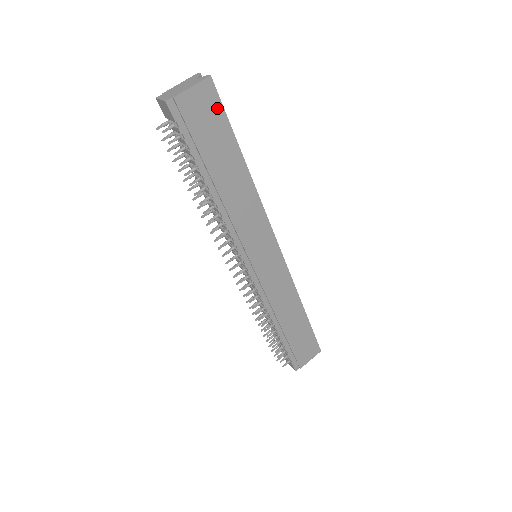
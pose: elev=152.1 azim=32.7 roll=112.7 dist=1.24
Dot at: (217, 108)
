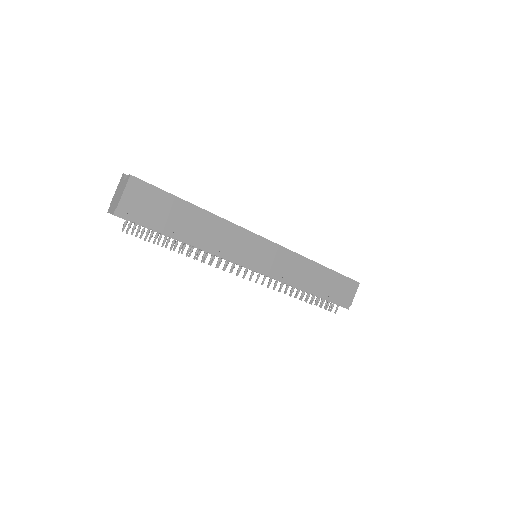
Dot at: (151, 190)
